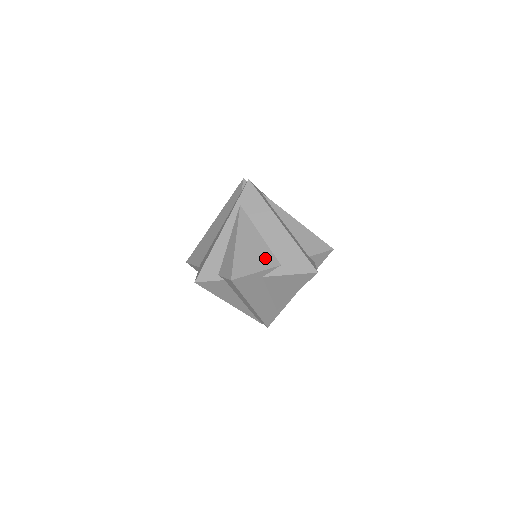
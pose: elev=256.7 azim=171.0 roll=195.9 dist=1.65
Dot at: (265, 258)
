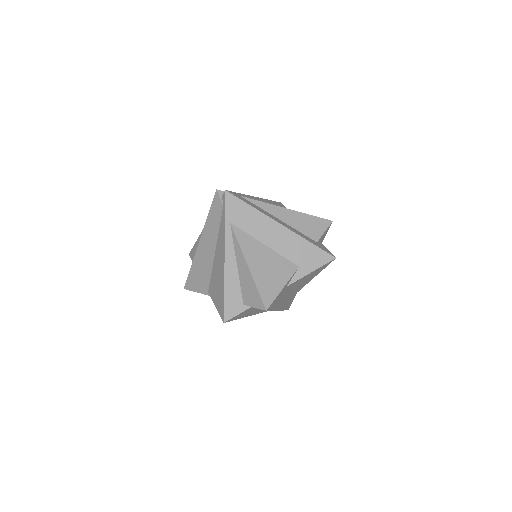
Dot at: (282, 268)
